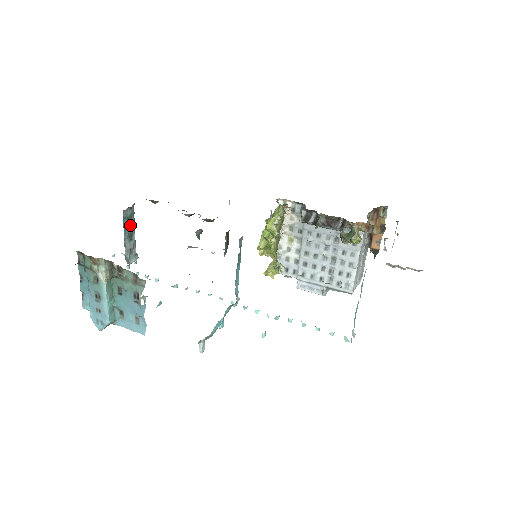
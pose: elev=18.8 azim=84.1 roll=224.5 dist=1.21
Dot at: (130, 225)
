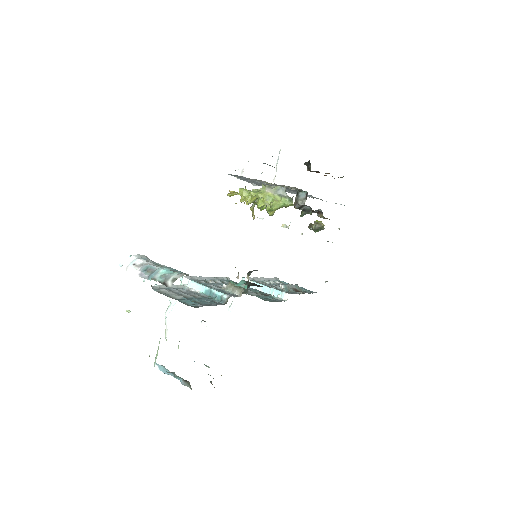
Dot at: occluded
